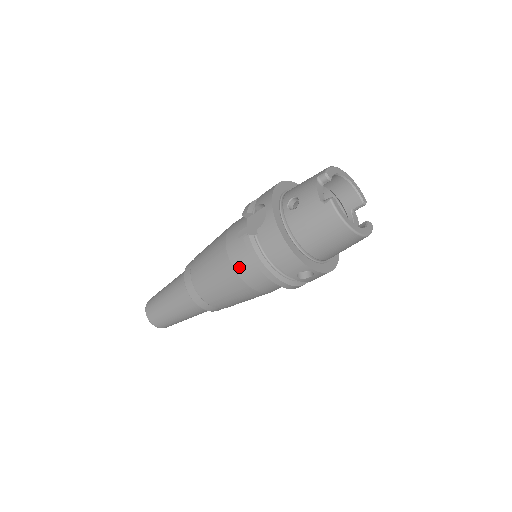
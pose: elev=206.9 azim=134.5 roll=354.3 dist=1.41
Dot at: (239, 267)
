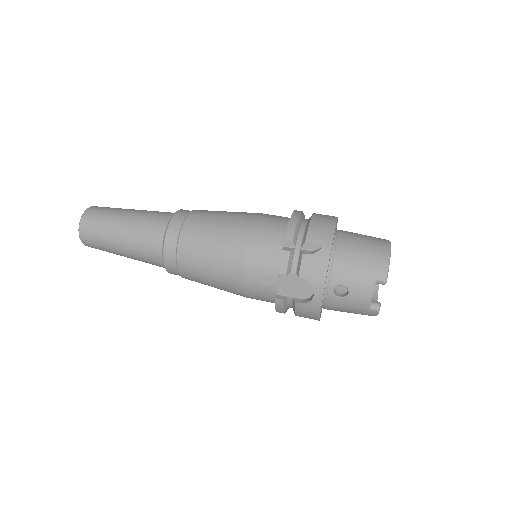
Dot at: (252, 297)
